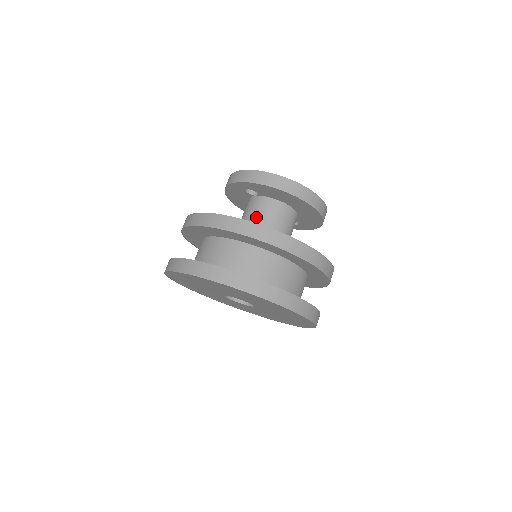
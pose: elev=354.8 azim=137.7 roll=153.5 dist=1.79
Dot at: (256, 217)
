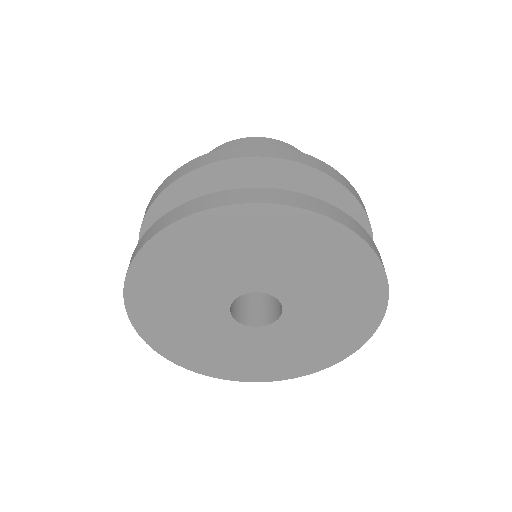
Dot at: occluded
